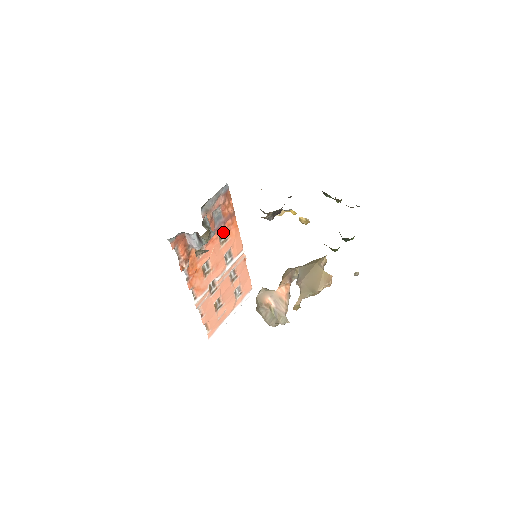
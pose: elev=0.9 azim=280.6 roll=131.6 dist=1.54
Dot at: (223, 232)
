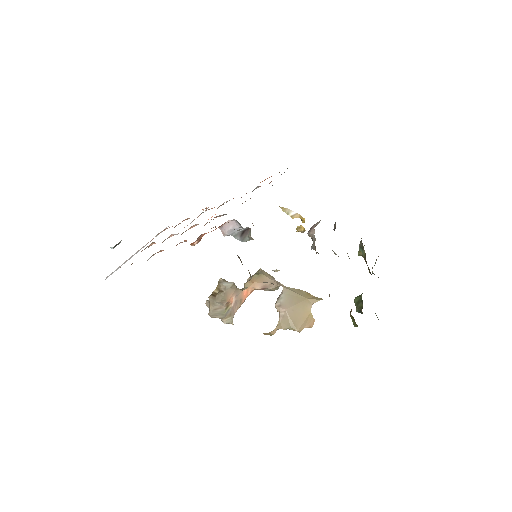
Dot at: occluded
